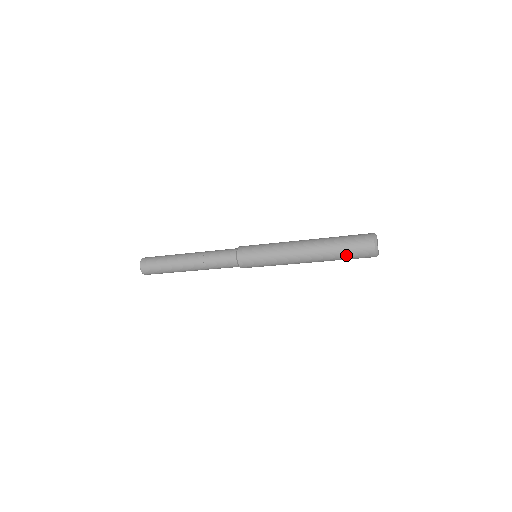
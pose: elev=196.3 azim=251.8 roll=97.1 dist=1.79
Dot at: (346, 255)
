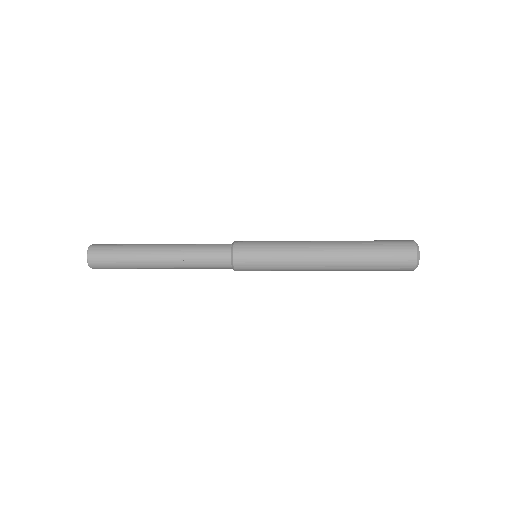
Dot at: (379, 266)
